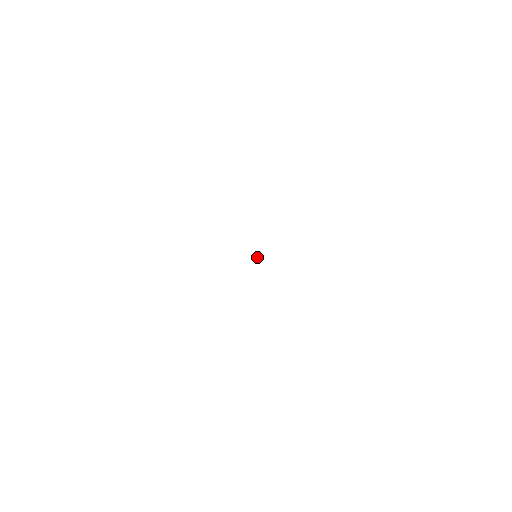
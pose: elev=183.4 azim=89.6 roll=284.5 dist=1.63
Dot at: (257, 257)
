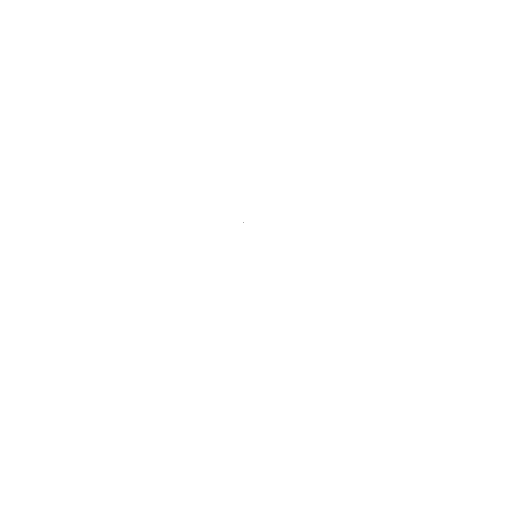
Dot at: (244, 229)
